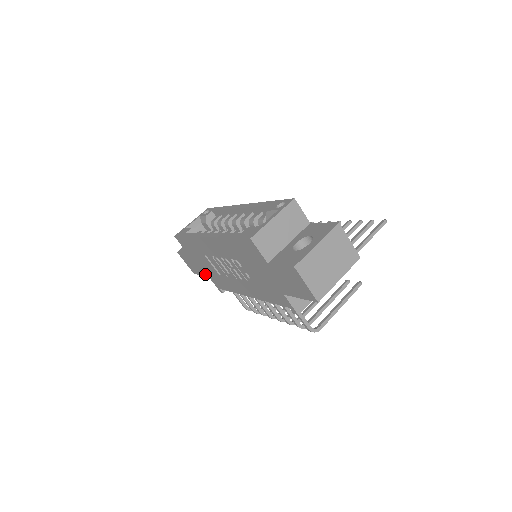
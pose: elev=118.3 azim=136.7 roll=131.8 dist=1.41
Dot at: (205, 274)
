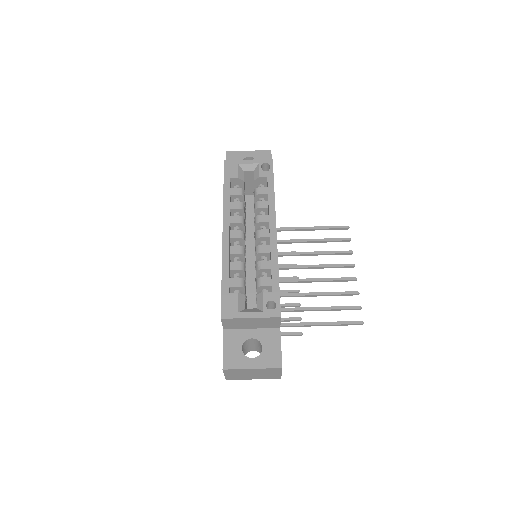
Dot at: occluded
